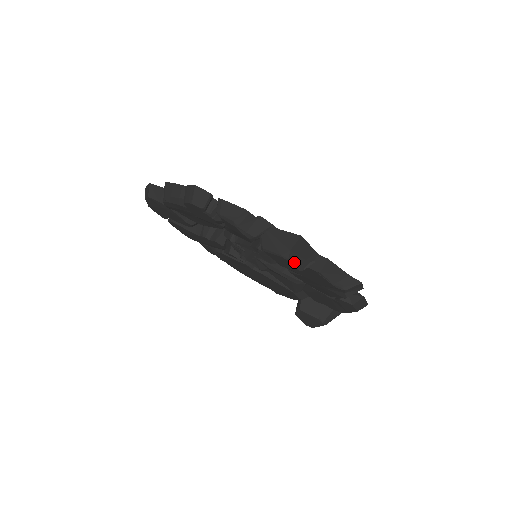
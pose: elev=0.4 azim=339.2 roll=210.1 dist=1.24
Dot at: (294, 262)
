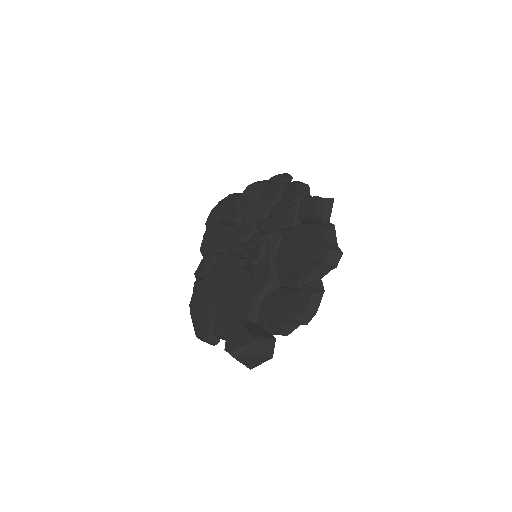
Dot at: (319, 206)
